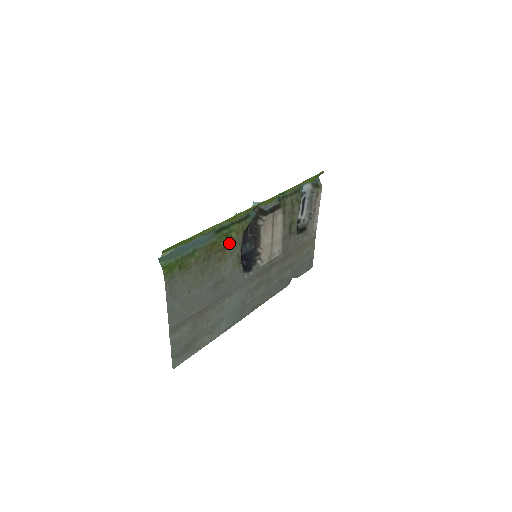
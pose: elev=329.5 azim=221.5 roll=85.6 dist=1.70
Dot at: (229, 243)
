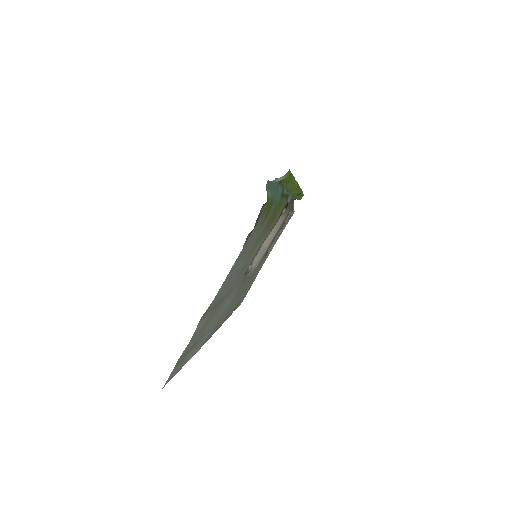
Dot at: (276, 217)
